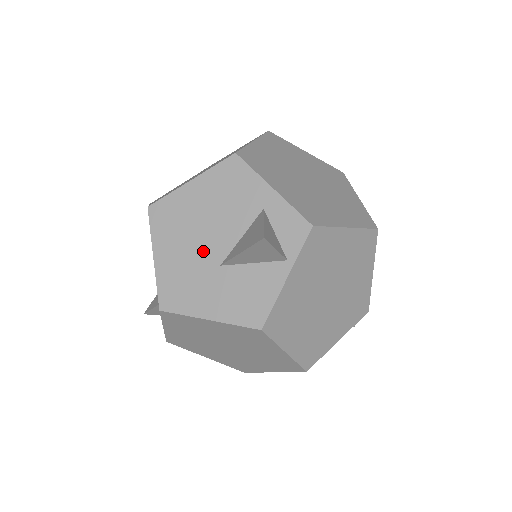
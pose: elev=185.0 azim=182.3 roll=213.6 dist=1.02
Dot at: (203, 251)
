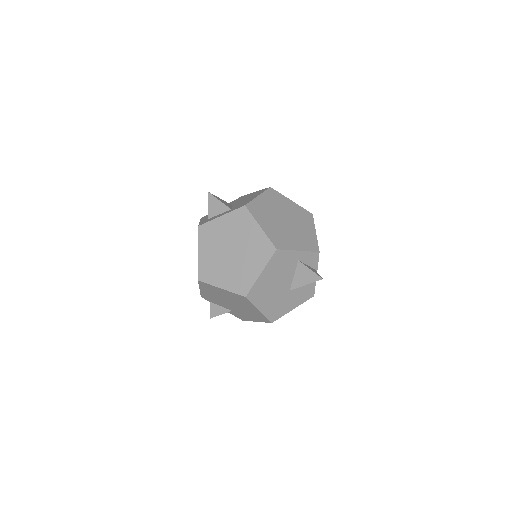
Dot at: (280, 292)
